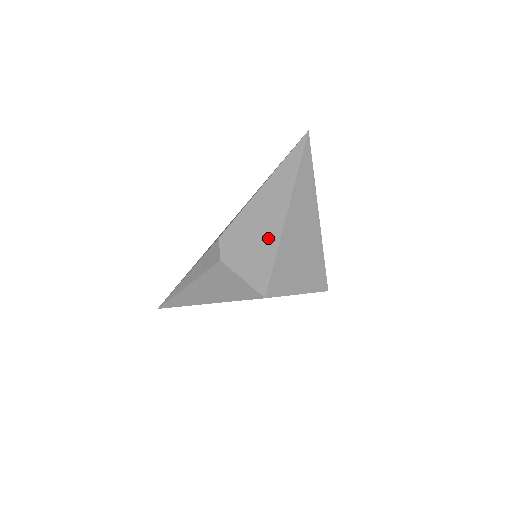
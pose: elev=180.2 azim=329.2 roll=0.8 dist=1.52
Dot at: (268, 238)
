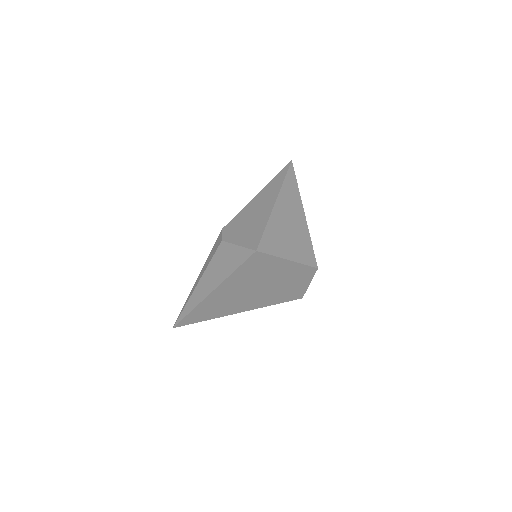
Dot at: (260, 219)
